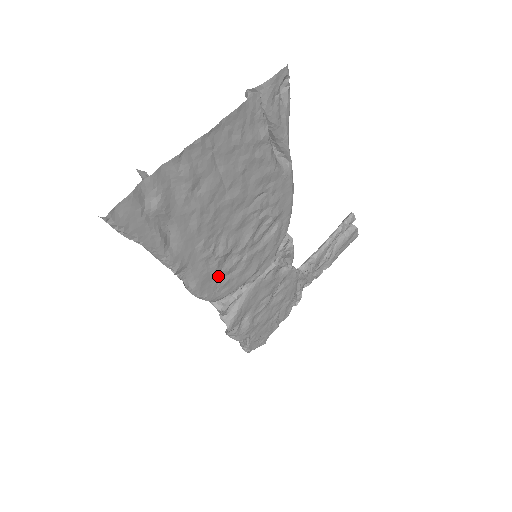
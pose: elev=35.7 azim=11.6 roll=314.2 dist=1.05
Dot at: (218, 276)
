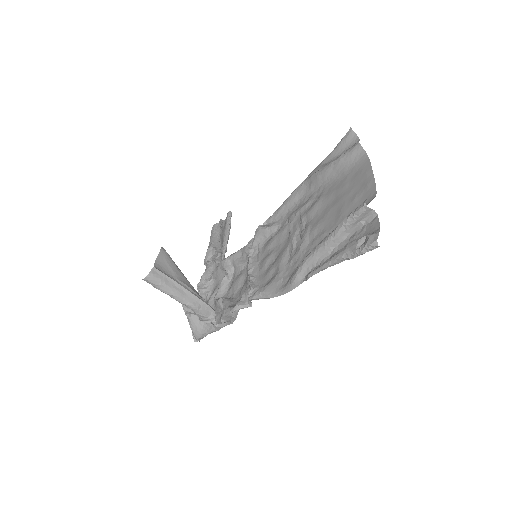
Dot at: (278, 277)
